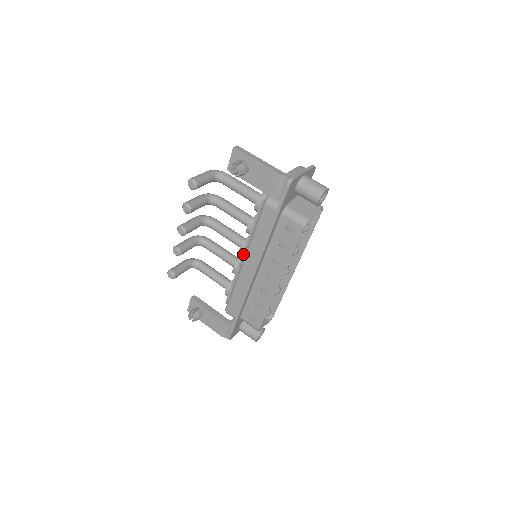
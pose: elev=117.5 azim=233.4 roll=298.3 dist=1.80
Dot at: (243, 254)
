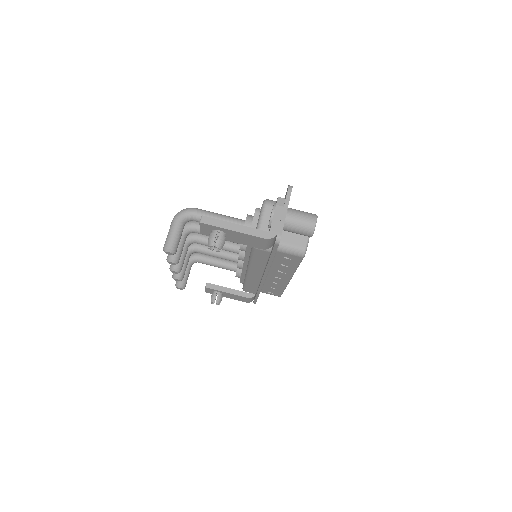
Dot at: (244, 264)
